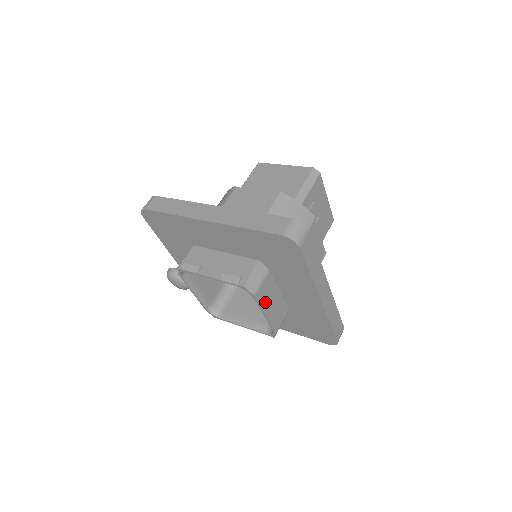
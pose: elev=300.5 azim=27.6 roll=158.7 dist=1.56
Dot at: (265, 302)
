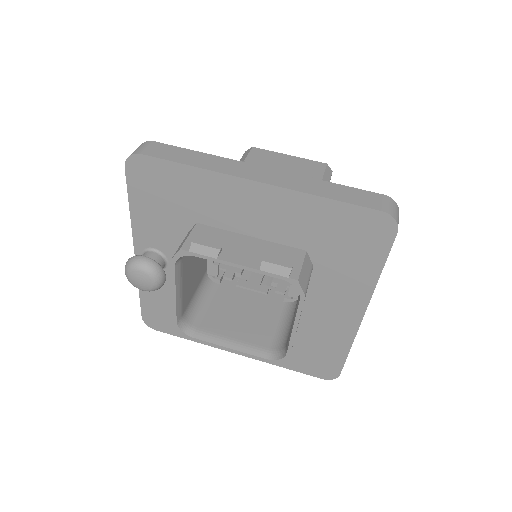
Dot at: occluded
